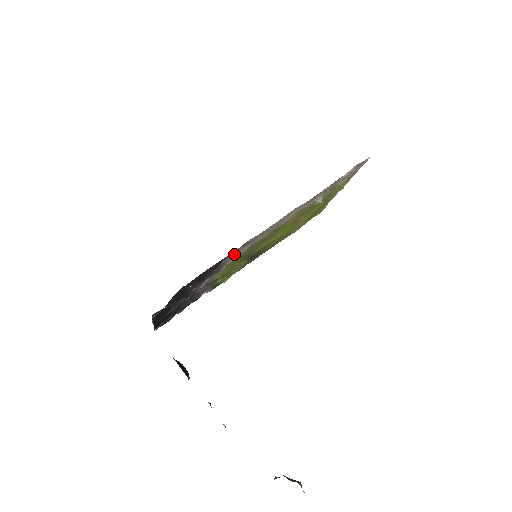
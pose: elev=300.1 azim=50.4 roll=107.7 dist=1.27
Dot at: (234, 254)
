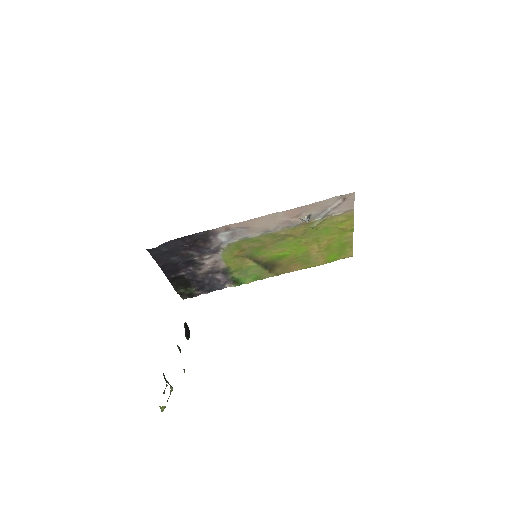
Dot at: (223, 237)
